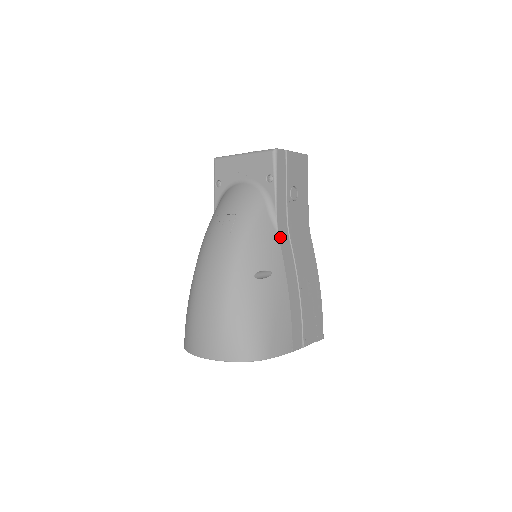
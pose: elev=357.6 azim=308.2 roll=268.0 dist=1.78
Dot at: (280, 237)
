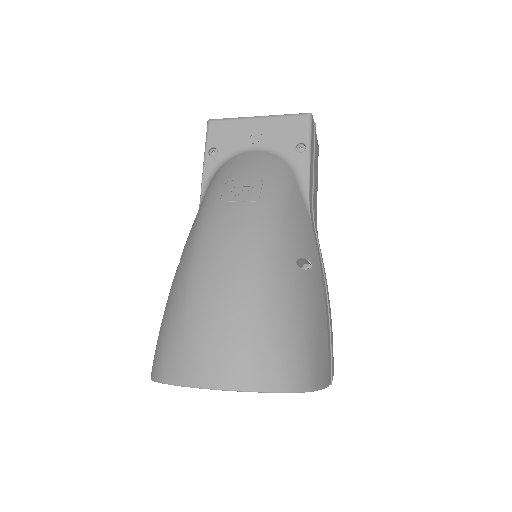
Dot at: (312, 223)
